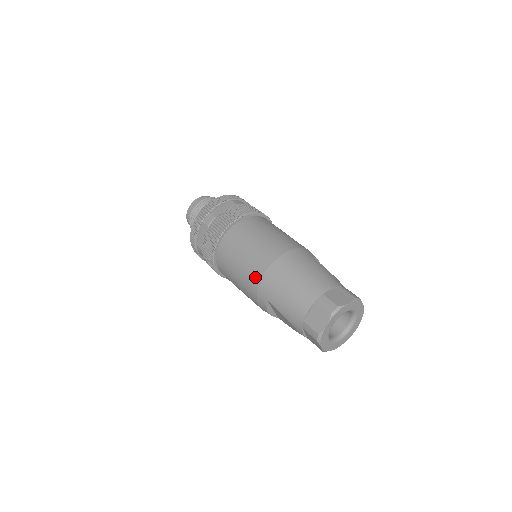
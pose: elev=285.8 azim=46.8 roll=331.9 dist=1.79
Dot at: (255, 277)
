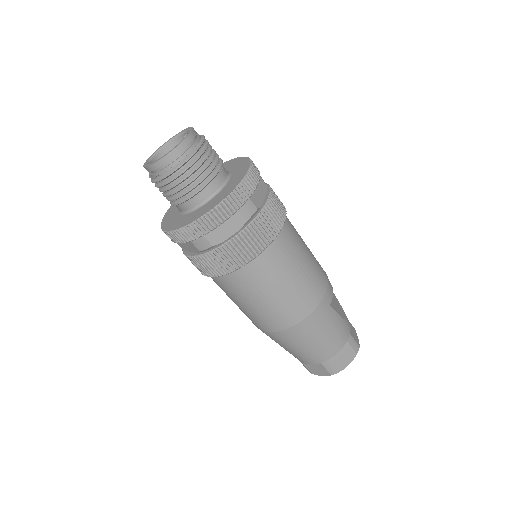
Dot at: (261, 327)
